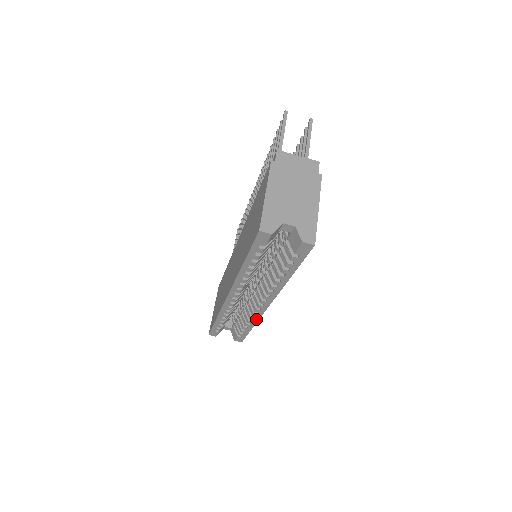
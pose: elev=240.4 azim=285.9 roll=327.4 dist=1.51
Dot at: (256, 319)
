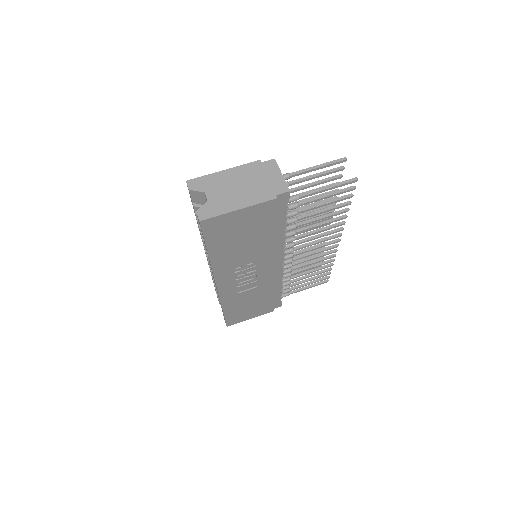
Dot at: (220, 300)
